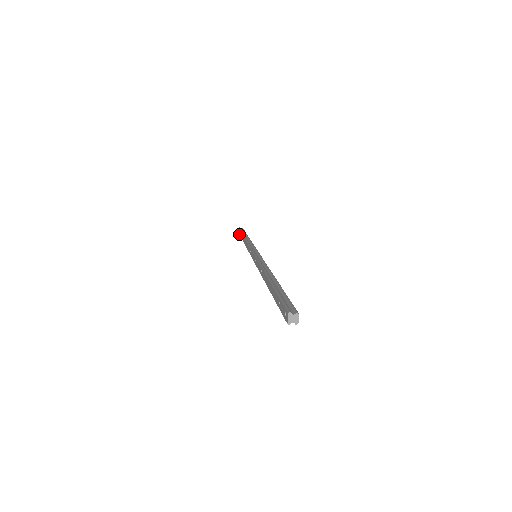
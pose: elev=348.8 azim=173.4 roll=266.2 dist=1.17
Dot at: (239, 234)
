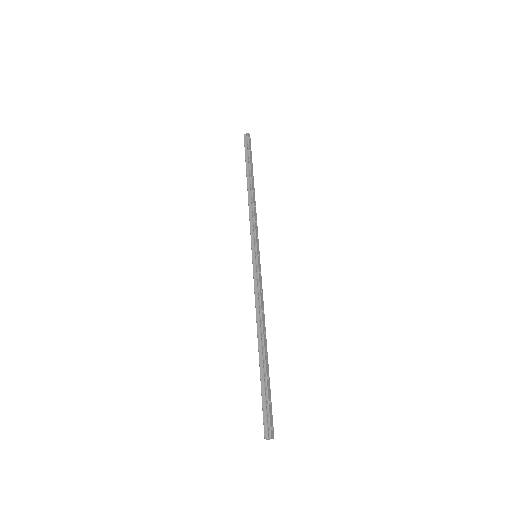
Dot at: occluded
